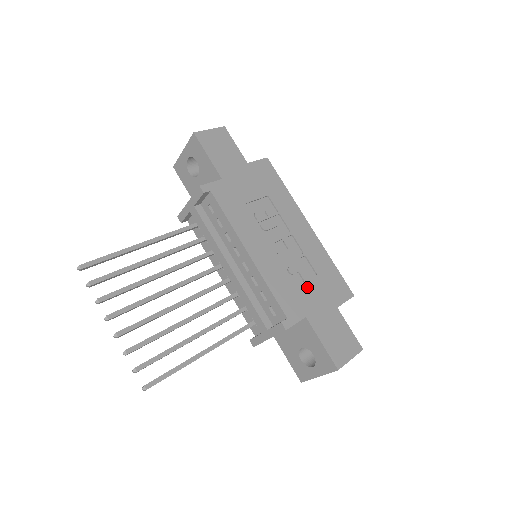
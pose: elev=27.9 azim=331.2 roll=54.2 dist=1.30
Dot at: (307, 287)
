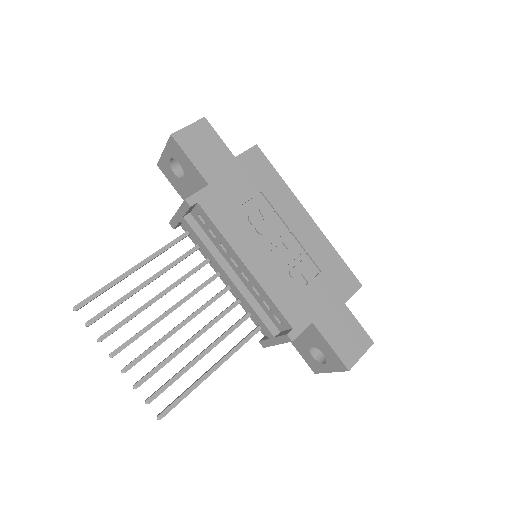
Dot at: (311, 288)
